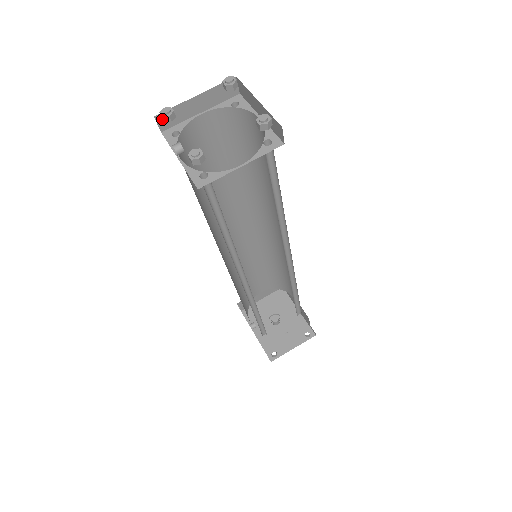
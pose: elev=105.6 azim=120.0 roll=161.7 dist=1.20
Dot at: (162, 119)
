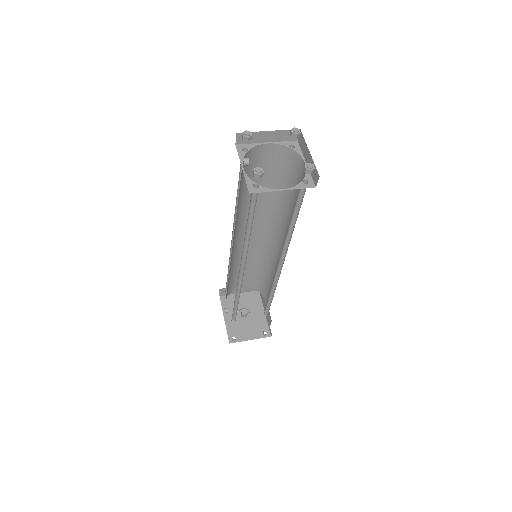
Dot at: (242, 137)
